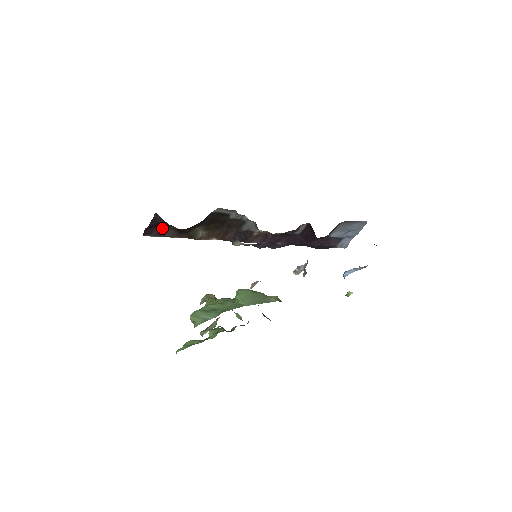
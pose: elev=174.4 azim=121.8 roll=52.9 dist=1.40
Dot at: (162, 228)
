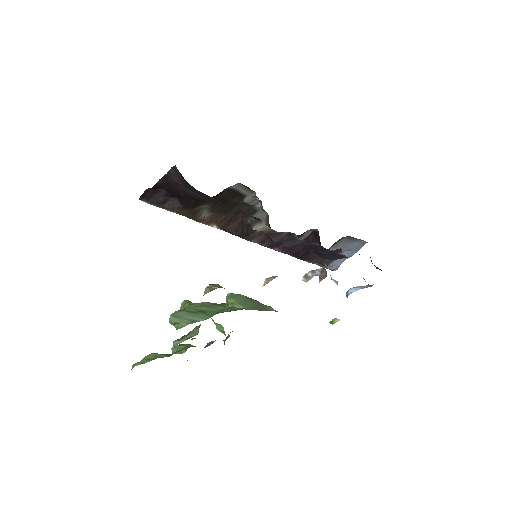
Dot at: (164, 195)
